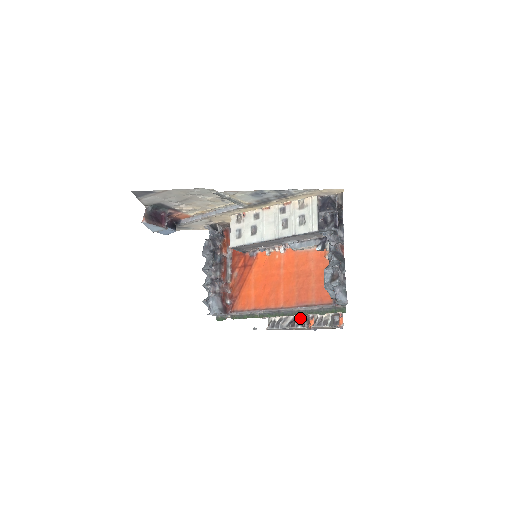
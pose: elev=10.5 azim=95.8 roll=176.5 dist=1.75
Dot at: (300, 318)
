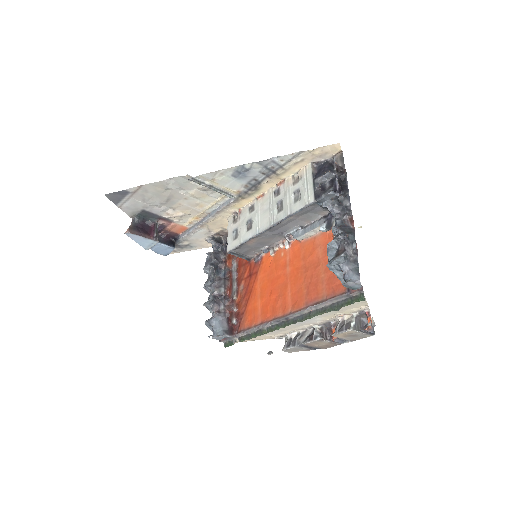
Dot at: (320, 328)
